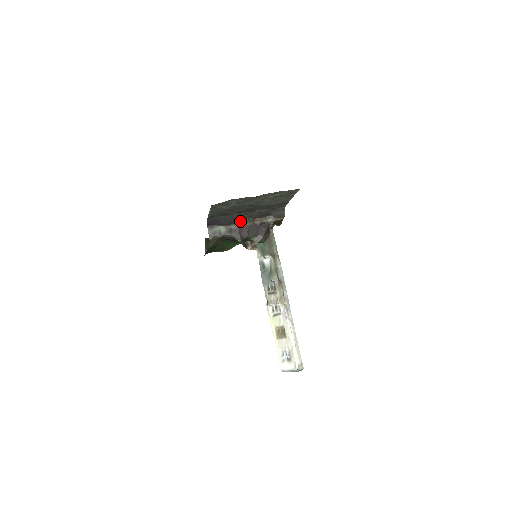
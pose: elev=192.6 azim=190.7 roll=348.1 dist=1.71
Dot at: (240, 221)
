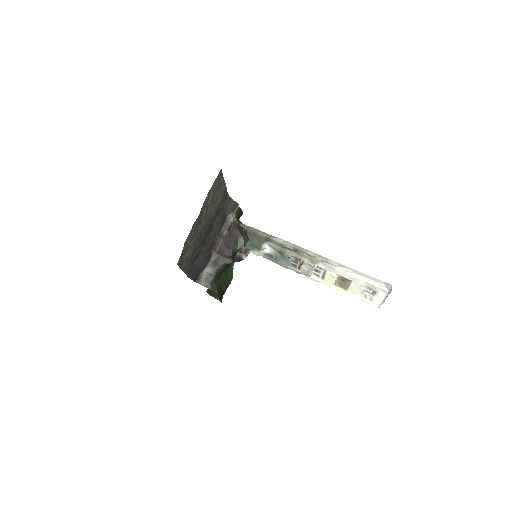
Dot at: (212, 248)
